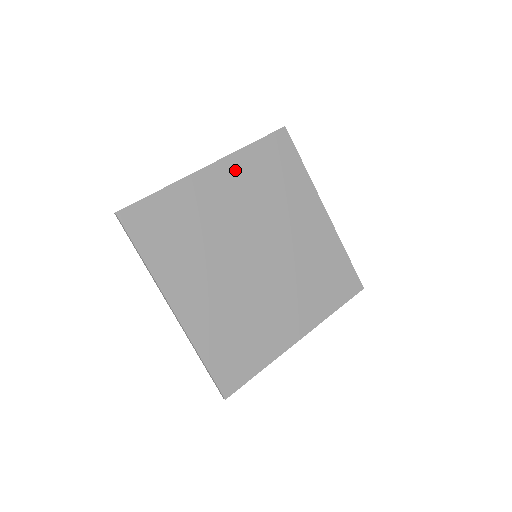
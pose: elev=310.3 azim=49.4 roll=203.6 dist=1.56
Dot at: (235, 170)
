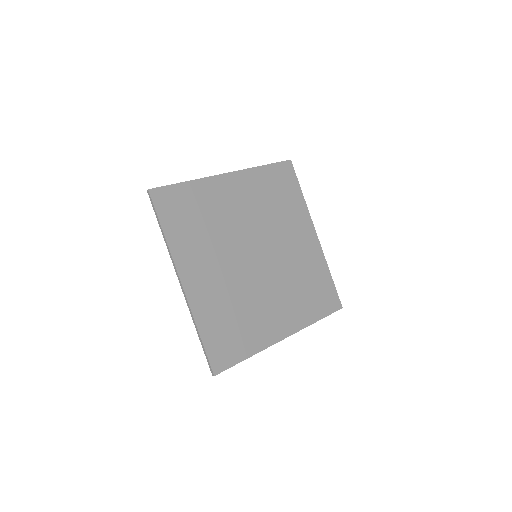
Dot at: (248, 182)
